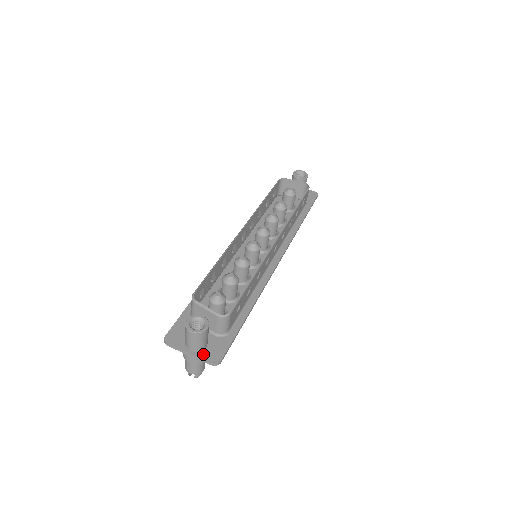
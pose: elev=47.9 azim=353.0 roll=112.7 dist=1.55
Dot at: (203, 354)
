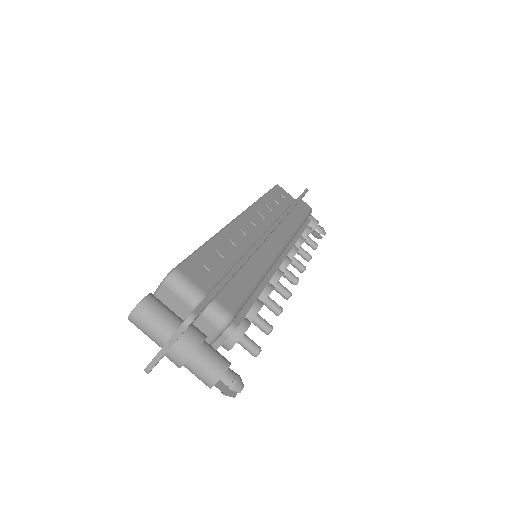
Dot at: (176, 331)
